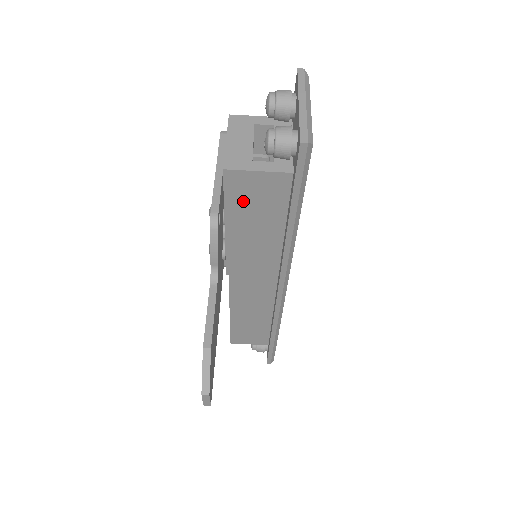
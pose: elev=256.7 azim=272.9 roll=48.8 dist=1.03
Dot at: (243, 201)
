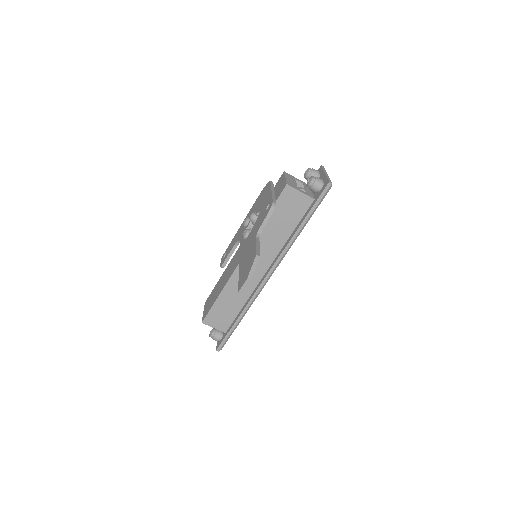
Dot at: (284, 206)
